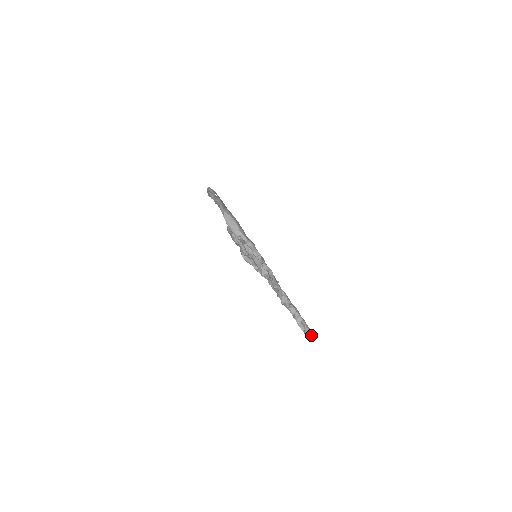
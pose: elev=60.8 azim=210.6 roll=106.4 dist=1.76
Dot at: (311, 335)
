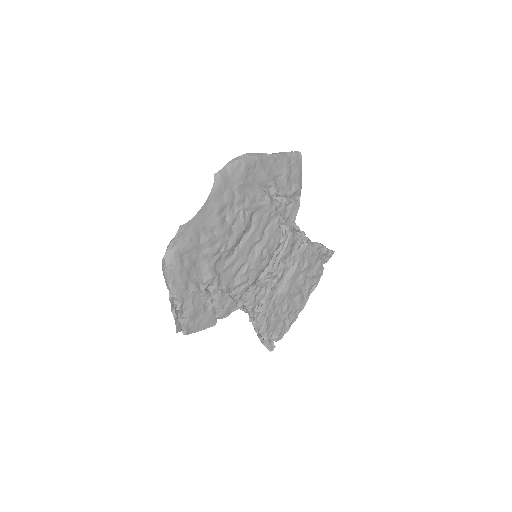
Dot at: (270, 347)
